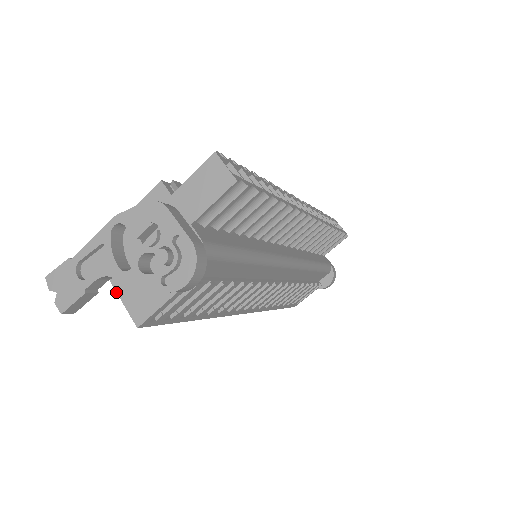
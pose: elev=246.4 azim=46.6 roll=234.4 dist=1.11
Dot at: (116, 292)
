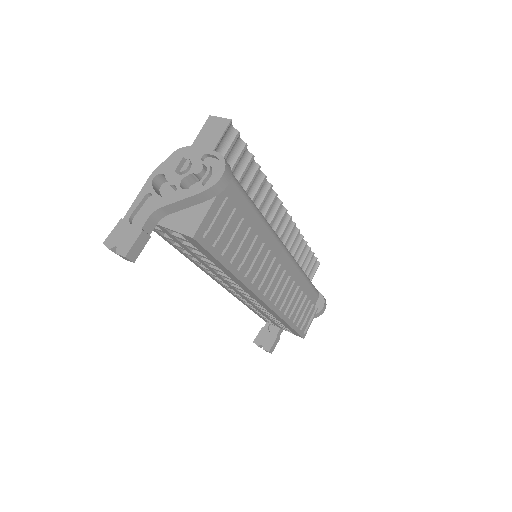
Dot at: (166, 228)
